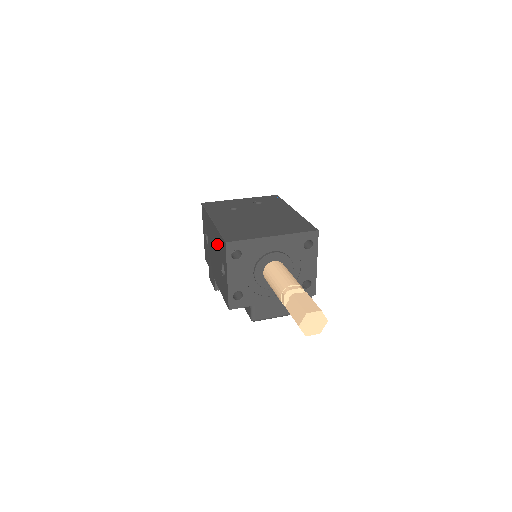
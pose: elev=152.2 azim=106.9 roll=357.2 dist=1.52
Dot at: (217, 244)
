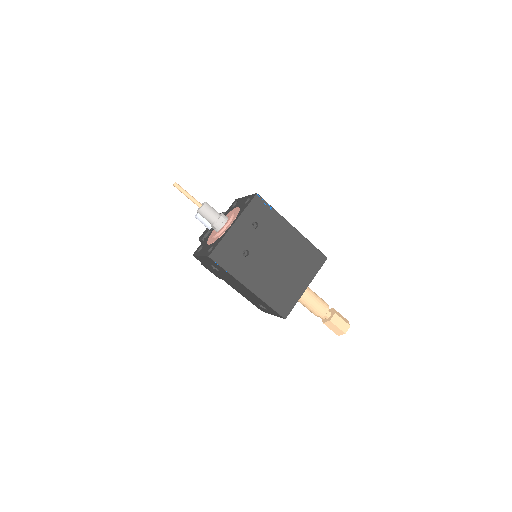
Dot at: (256, 299)
